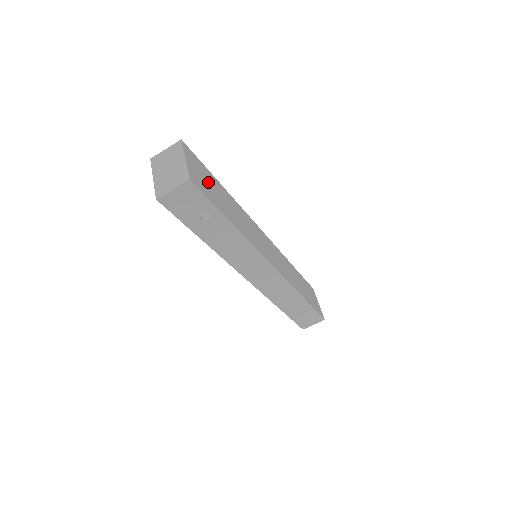
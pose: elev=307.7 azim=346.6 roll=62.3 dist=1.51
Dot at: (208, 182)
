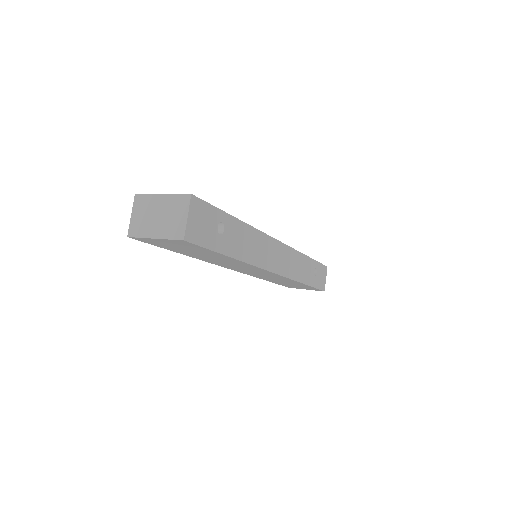
Dot at: occluded
